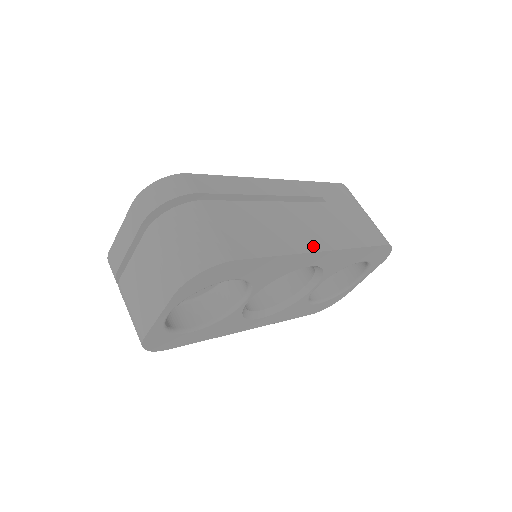
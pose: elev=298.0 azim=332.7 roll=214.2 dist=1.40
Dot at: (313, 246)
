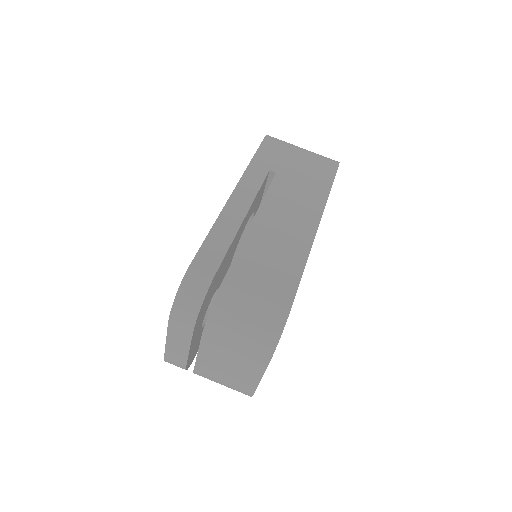
Dot at: (310, 229)
